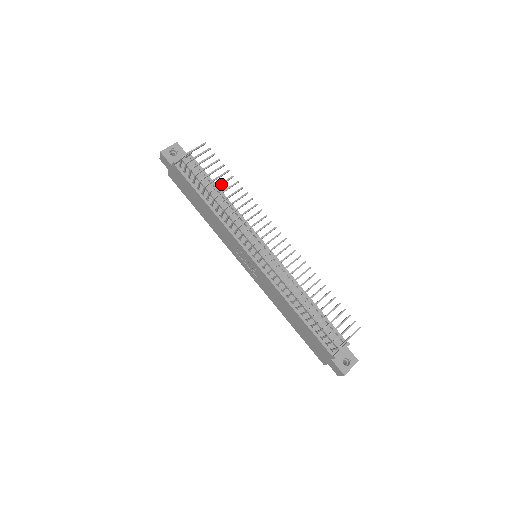
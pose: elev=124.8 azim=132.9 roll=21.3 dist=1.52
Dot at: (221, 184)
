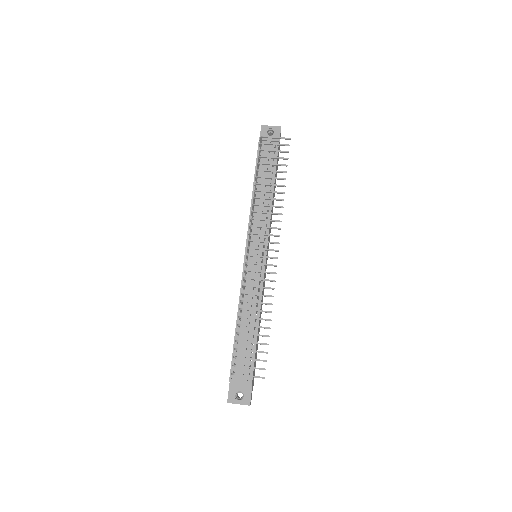
Dot at: (270, 177)
